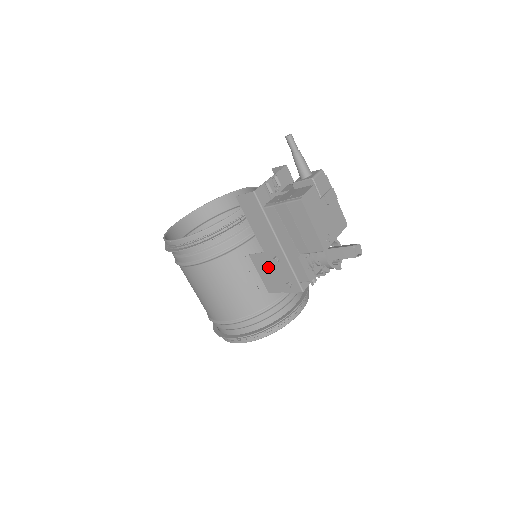
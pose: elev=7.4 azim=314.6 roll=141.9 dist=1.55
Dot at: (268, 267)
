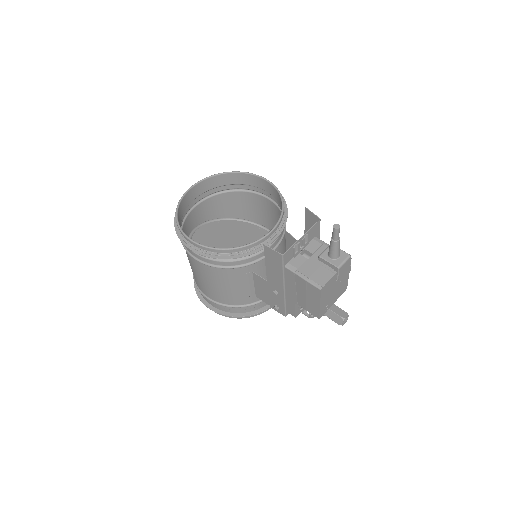
Dot at: (265, 288)
